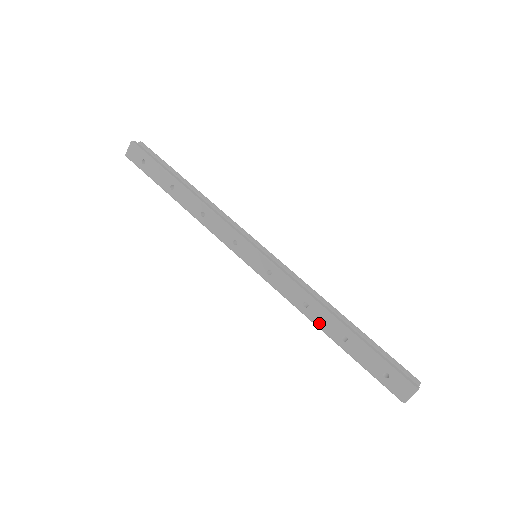
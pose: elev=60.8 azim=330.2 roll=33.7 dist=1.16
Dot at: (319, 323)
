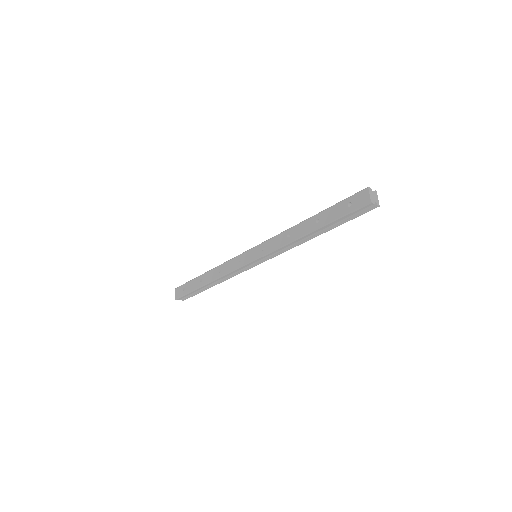
Dot at: (301, 234)
